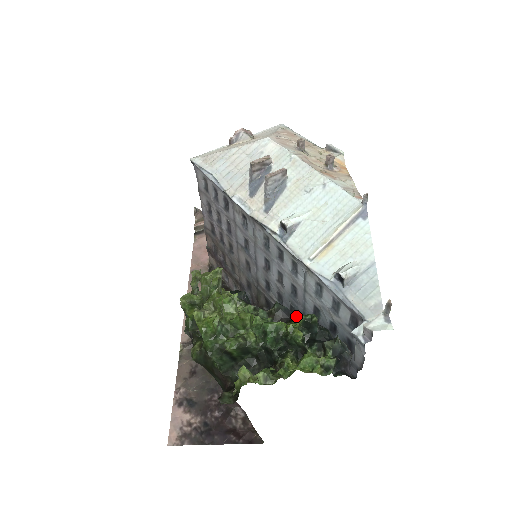
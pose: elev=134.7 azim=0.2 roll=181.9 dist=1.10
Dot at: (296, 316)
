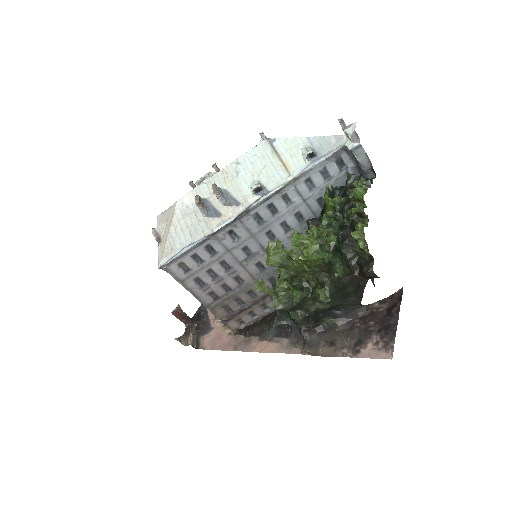
Dot at: (324, 199)
